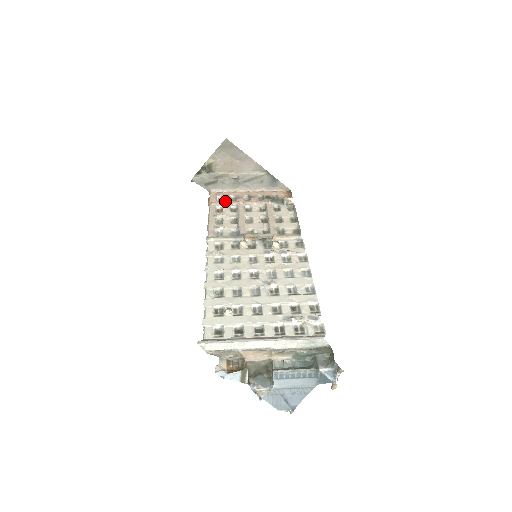
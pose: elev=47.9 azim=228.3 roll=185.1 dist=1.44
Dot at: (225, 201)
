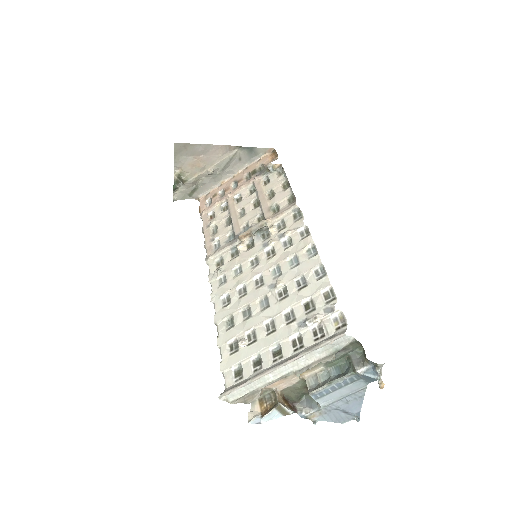
Dot at: (214, 202)
